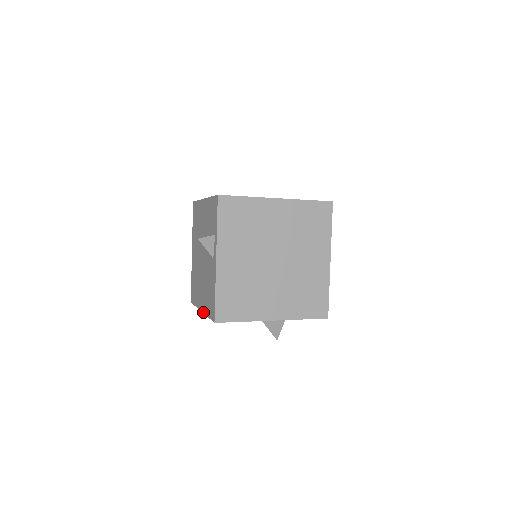
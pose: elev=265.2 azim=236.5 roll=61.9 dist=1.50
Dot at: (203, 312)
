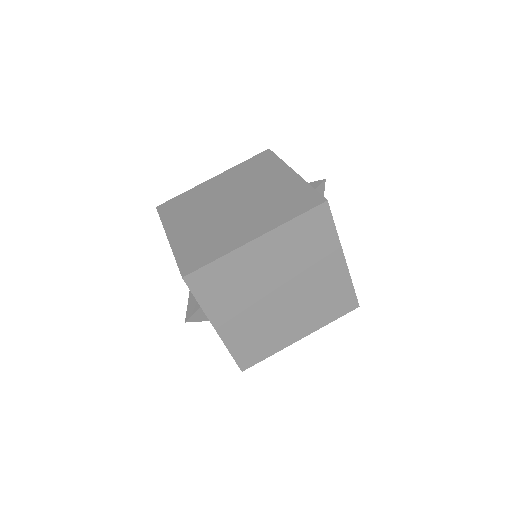
Dot at: occluded
